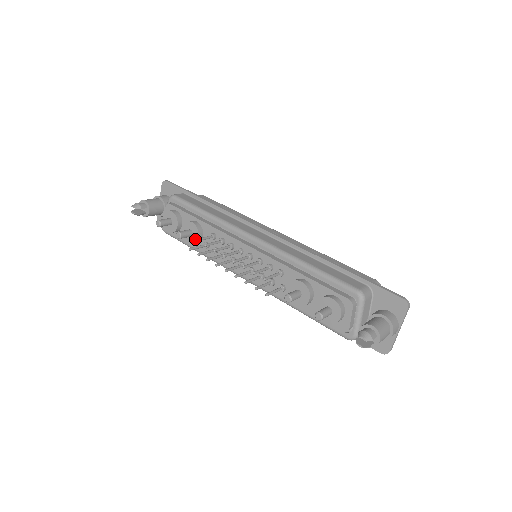
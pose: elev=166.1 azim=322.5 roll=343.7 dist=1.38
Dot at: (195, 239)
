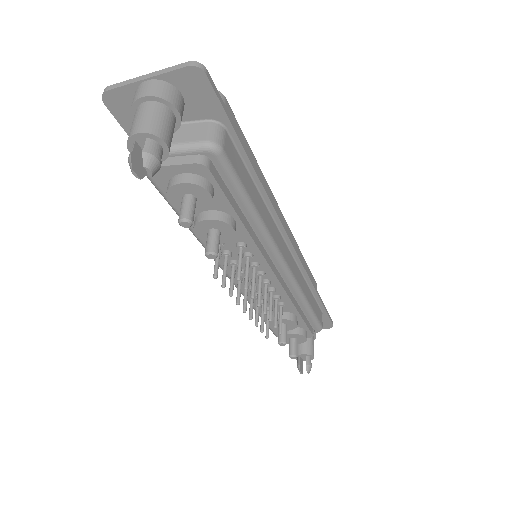
Dot at: occluded
